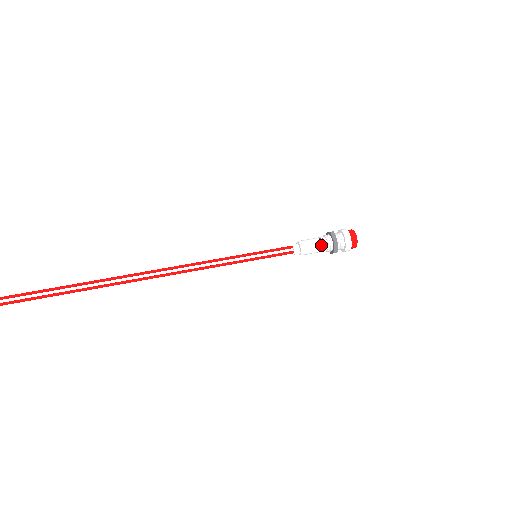
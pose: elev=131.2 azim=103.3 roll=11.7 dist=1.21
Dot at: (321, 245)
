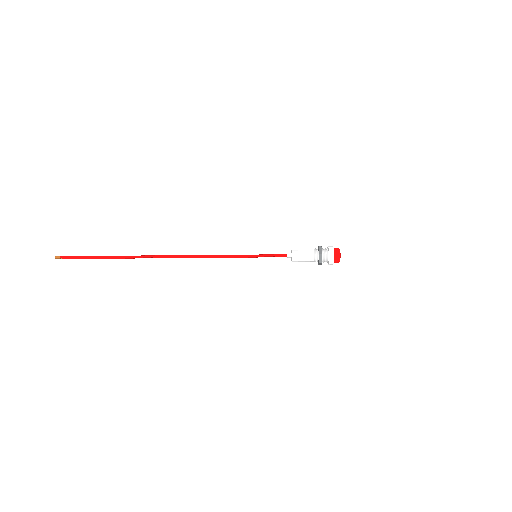
Dot at: (309, 250)
